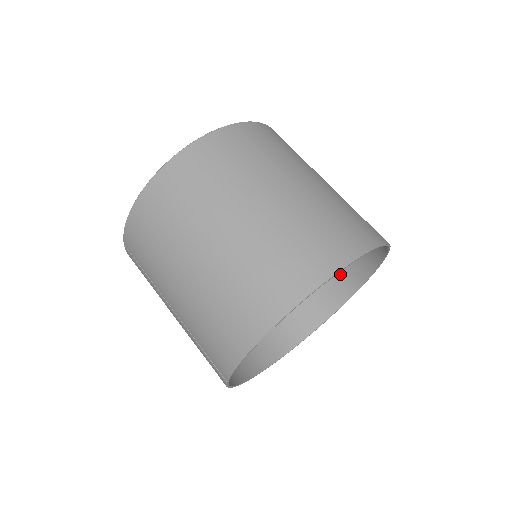
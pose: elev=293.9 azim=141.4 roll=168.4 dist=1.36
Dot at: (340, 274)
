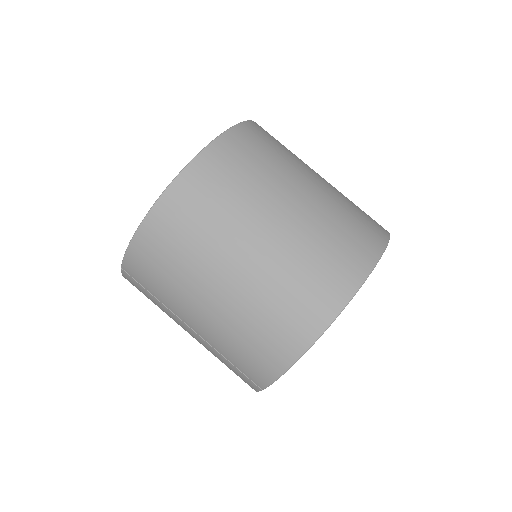
Dot at: occluded
